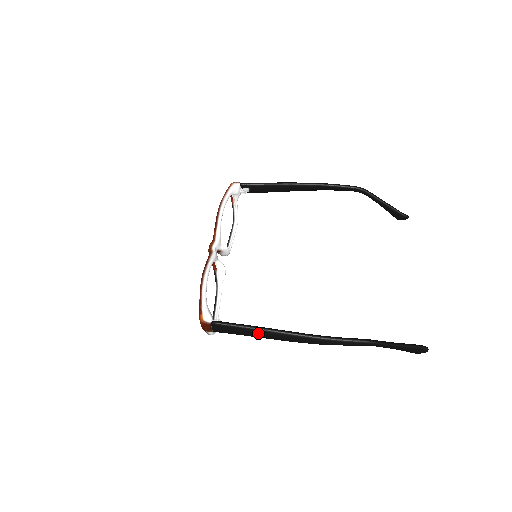
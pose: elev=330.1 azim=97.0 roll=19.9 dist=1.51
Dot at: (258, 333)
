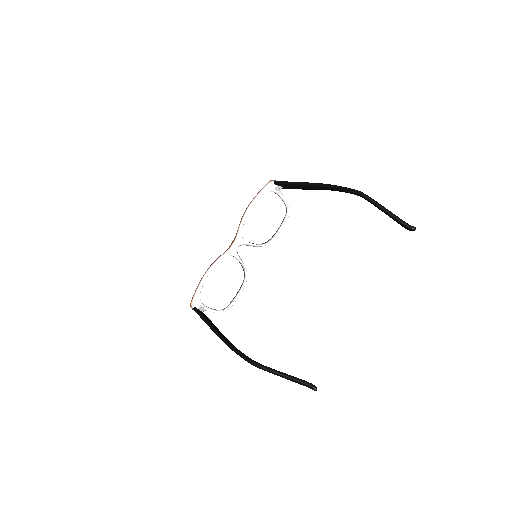
Dot at: occluded
